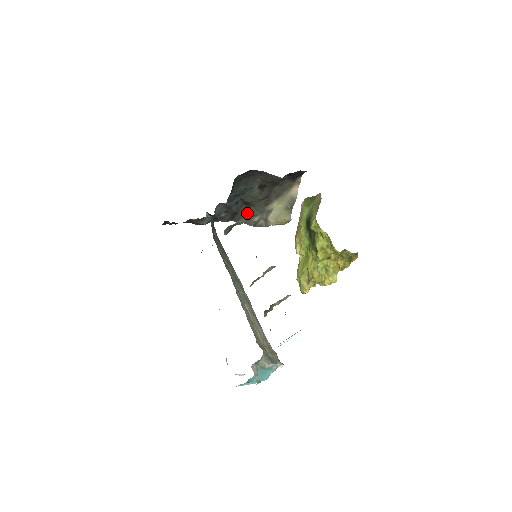
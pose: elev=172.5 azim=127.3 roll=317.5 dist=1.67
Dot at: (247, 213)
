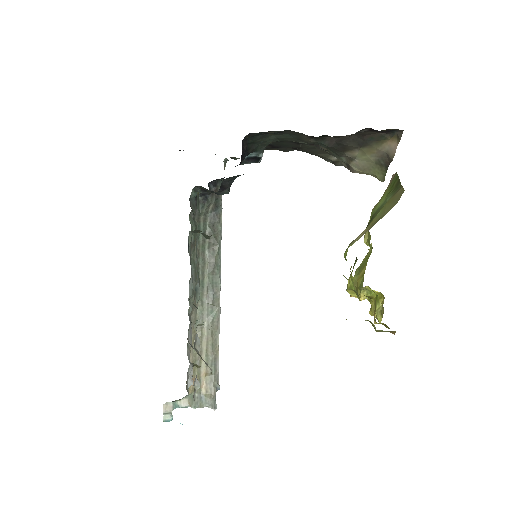
Dot at: (317, 149)
